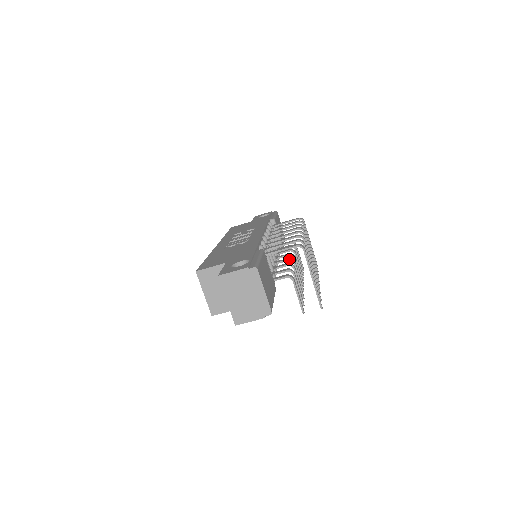
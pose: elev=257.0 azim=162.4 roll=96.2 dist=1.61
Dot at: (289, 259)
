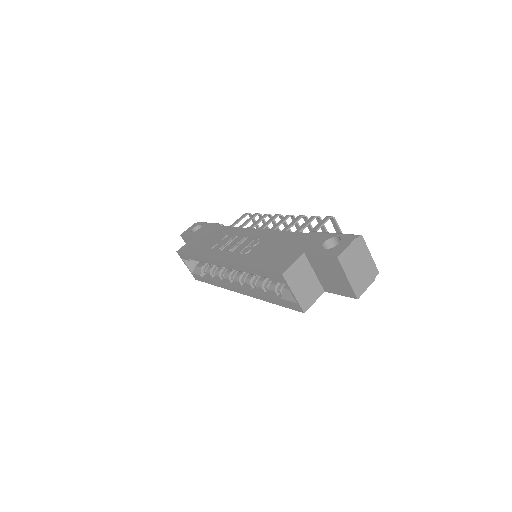
Dot at: occluded
